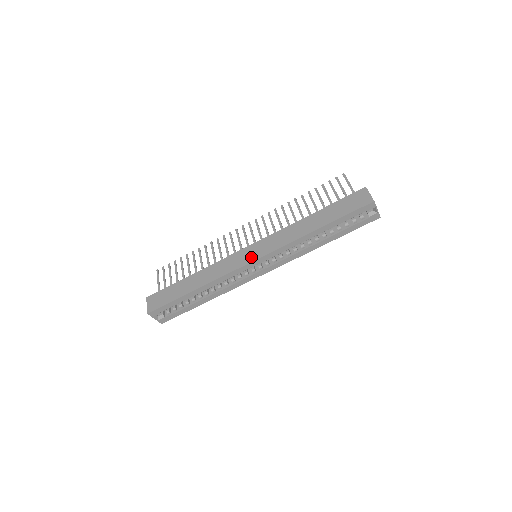
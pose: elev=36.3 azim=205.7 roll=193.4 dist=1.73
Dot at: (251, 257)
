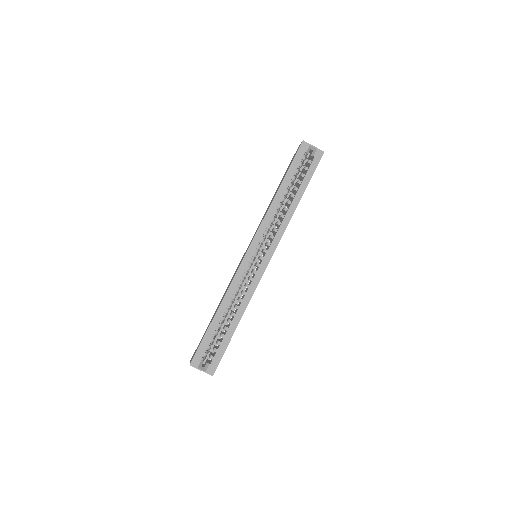
Dot at: occluded
